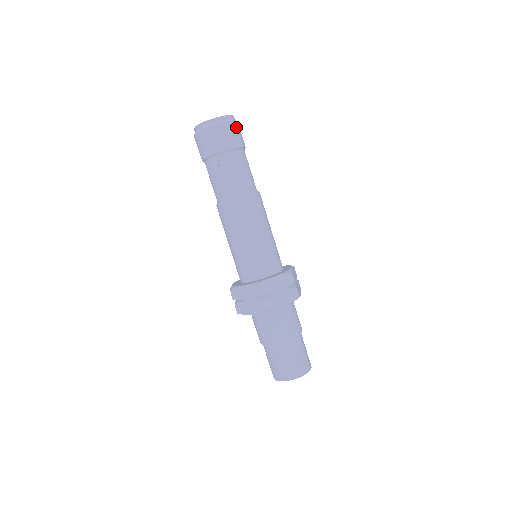
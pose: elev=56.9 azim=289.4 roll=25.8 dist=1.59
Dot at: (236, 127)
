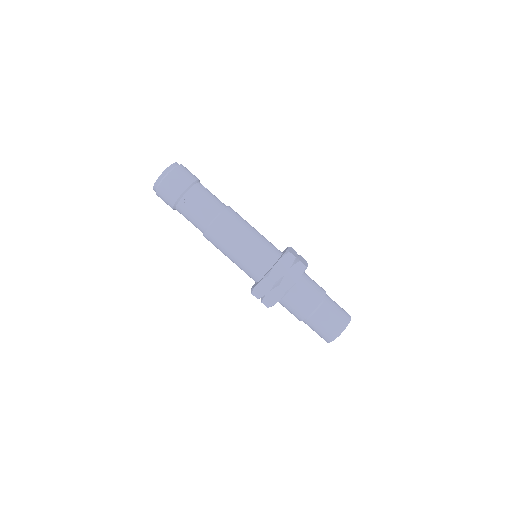
Dot at: (183, 169)
